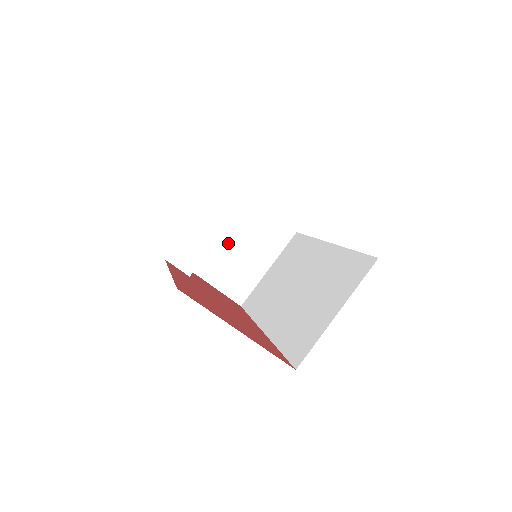
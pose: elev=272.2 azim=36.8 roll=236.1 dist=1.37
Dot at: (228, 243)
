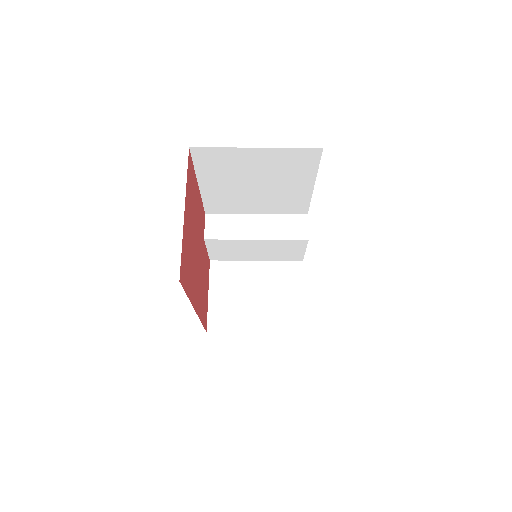
Dot at: (252, 282)
